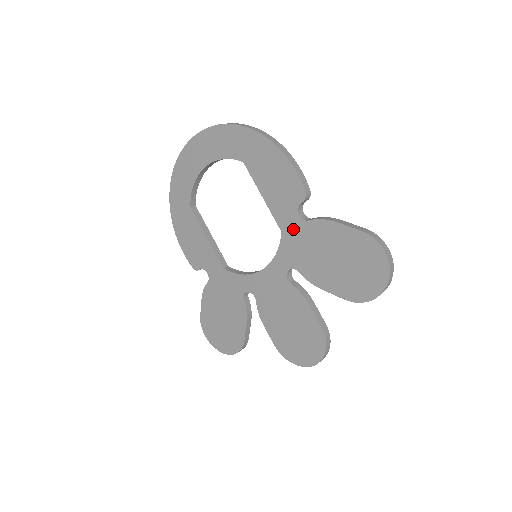
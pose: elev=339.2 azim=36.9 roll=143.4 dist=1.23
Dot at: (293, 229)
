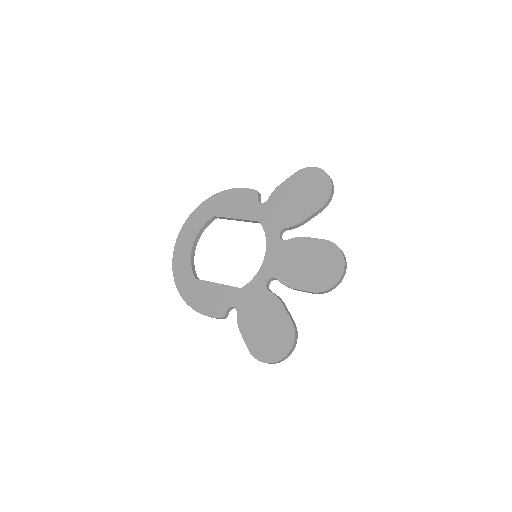
Dot at: (264, 212)
